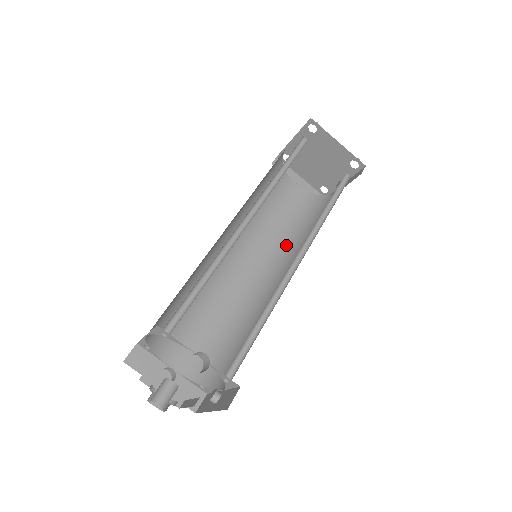
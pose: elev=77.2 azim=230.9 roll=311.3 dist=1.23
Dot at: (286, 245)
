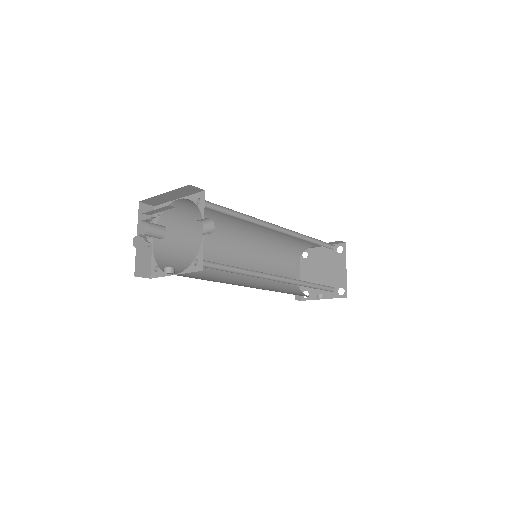
Dot at: (265, 284)
